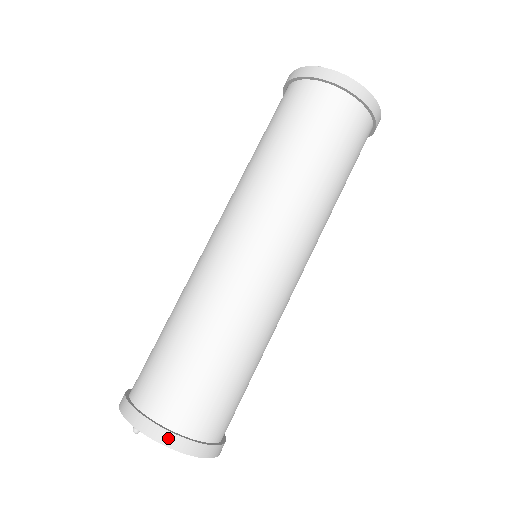
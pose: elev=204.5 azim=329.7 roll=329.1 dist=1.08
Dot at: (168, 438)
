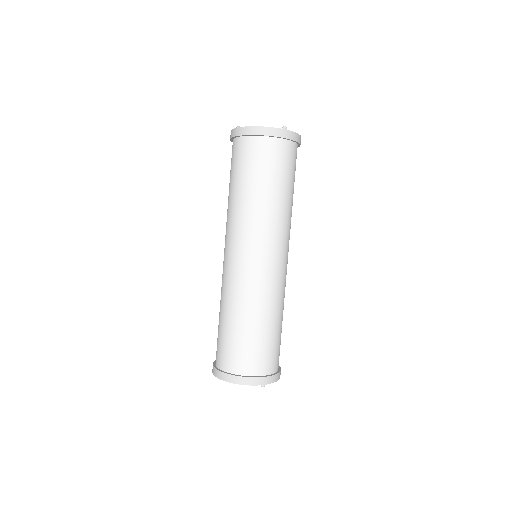
Dot at: (222, 375)
